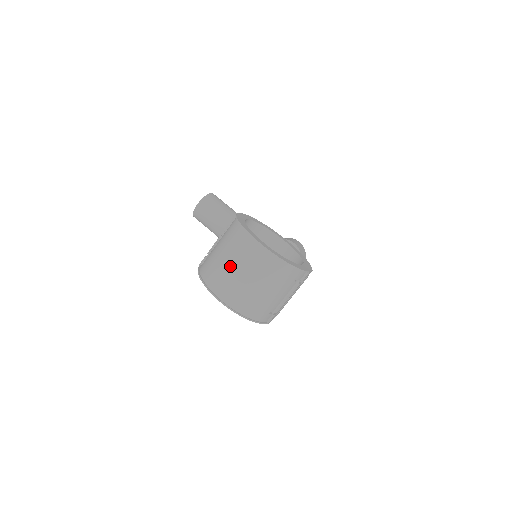
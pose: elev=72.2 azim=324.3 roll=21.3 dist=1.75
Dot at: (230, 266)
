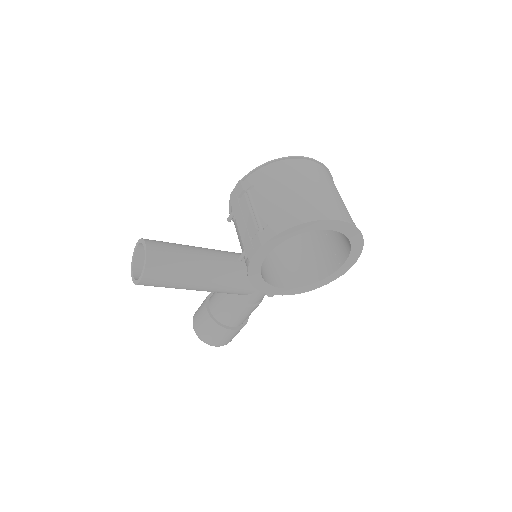
Dot at: (313, 189)
